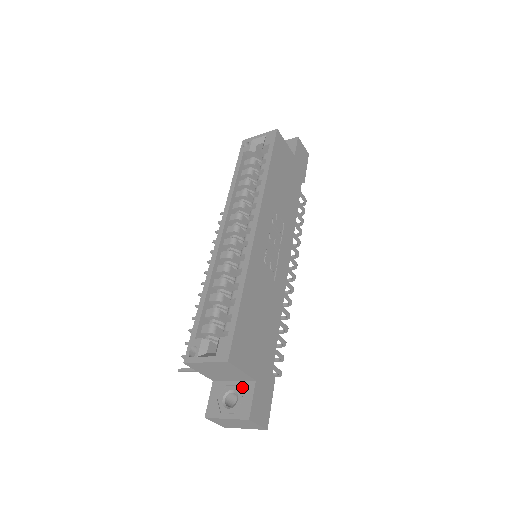
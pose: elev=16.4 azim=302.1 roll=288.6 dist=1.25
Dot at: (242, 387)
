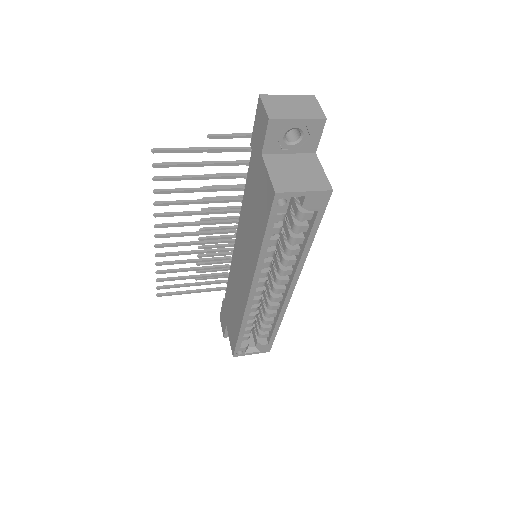
Dot at: occluded
